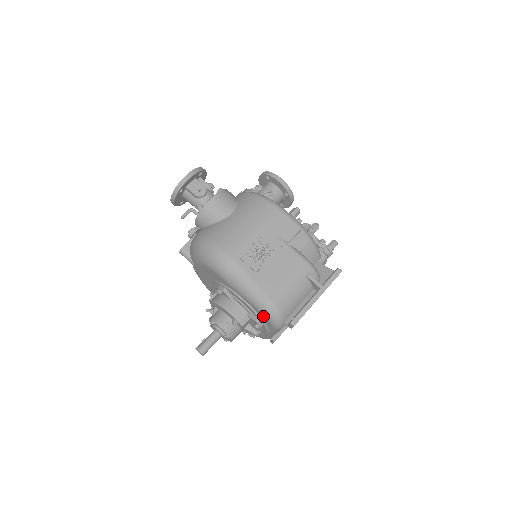
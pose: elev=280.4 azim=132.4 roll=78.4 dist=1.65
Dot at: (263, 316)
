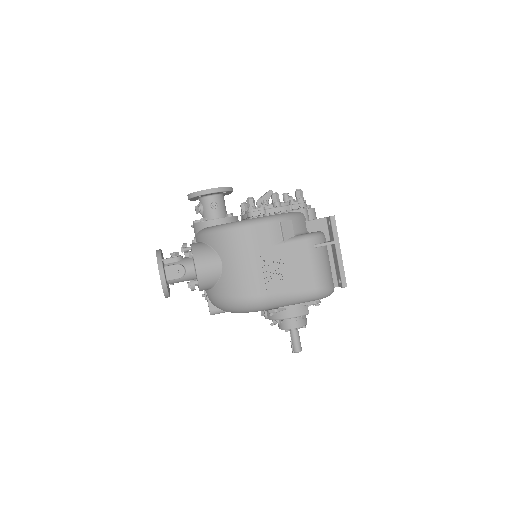
Dot at: occluded
